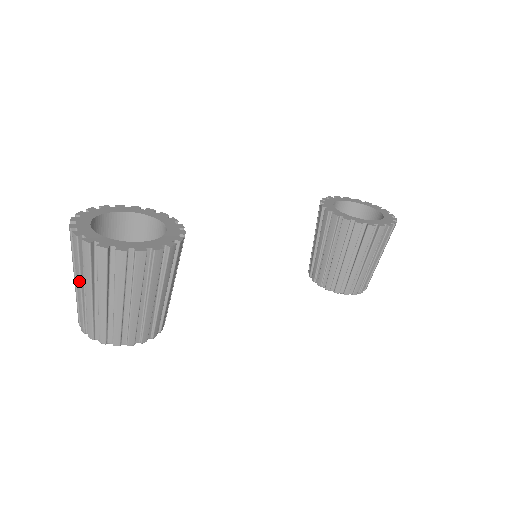
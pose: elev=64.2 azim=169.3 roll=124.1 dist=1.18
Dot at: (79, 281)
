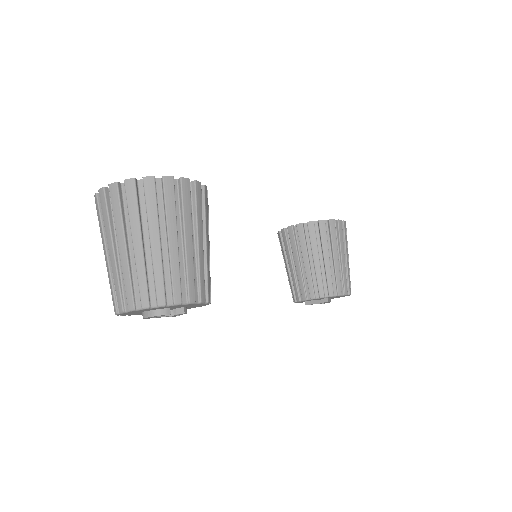
Dot at: (123, 237)
